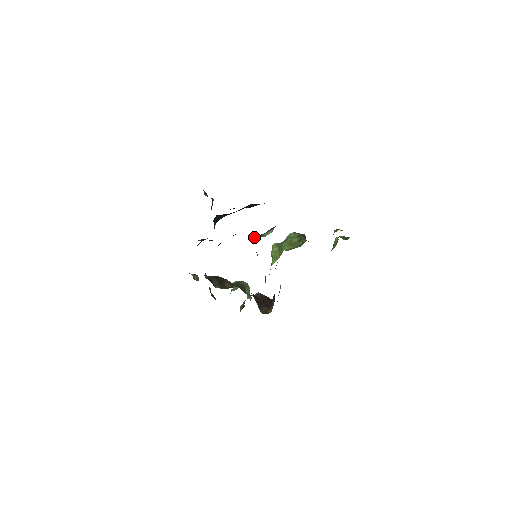
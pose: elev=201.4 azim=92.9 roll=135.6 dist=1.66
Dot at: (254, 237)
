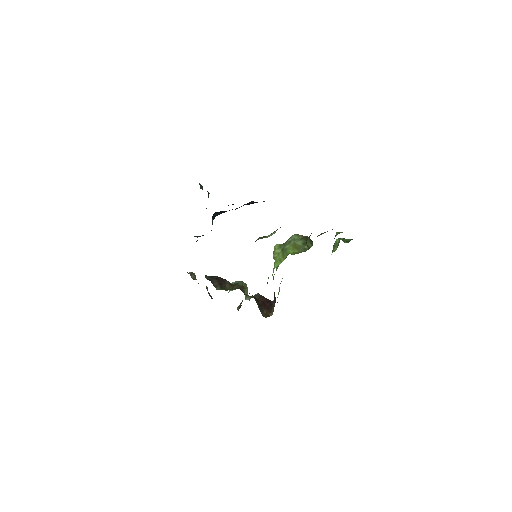
Dot at: occluded
